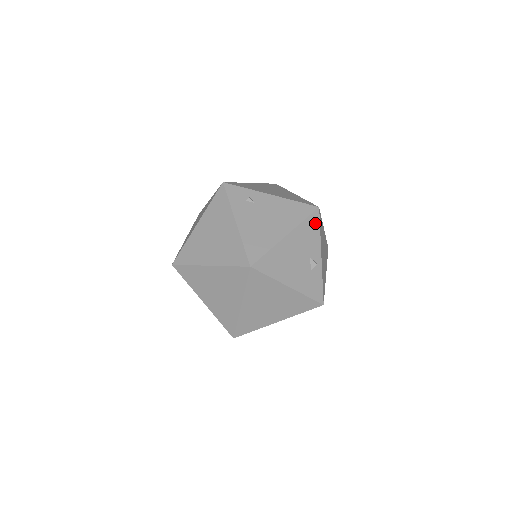
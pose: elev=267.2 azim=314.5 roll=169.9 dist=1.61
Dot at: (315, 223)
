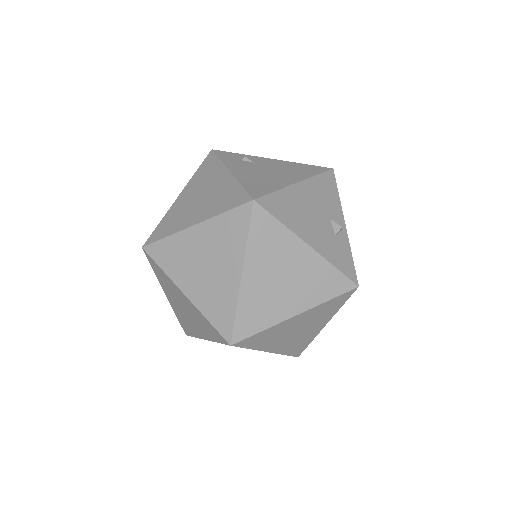
Dot at: (331, 184)
